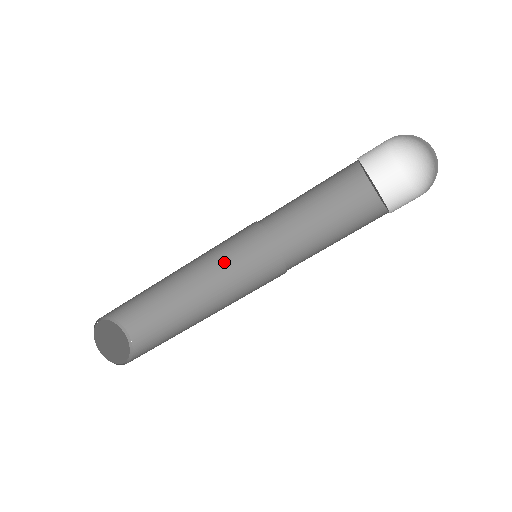
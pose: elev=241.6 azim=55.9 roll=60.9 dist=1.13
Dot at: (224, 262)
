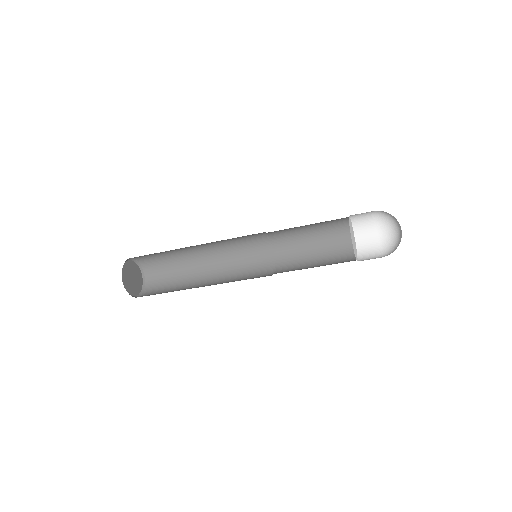
Dot at: (231, 248)
